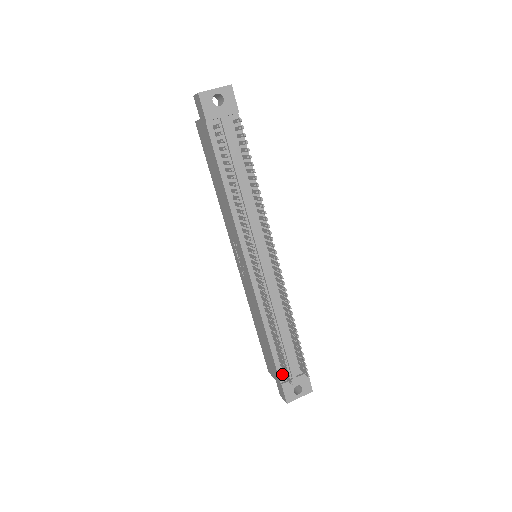
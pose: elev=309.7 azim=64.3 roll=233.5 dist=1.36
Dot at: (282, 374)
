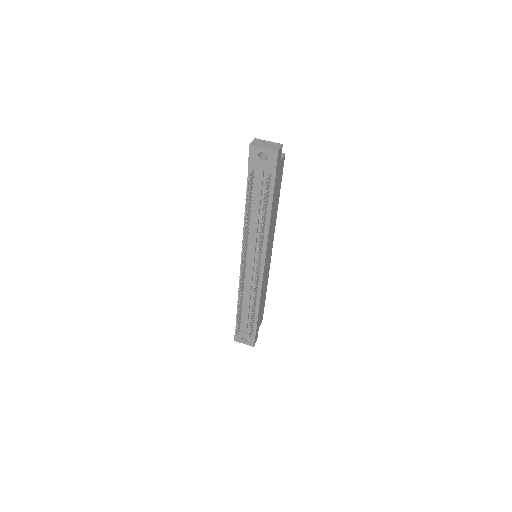
Dot at: (239, 326)
